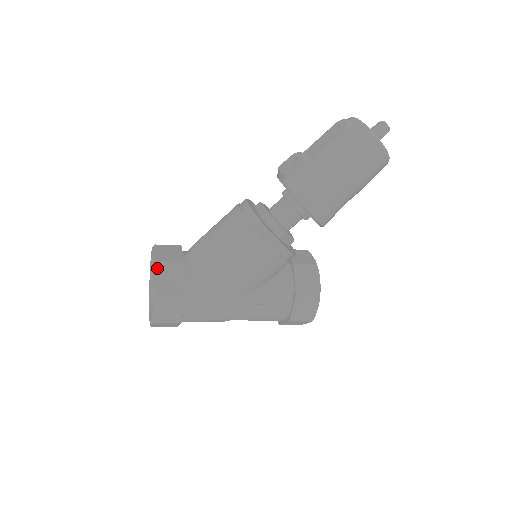
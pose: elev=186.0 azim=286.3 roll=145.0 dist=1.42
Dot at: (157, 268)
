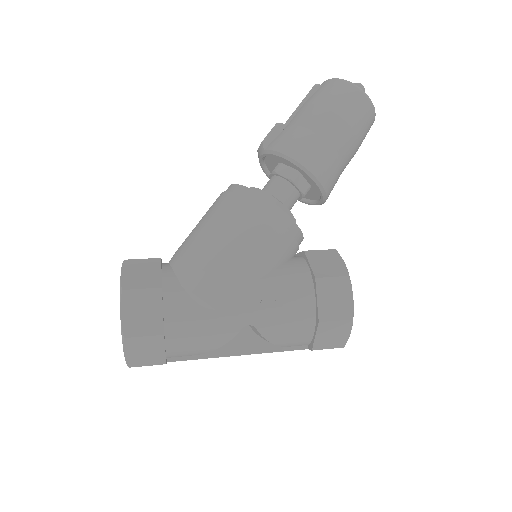
Dot at: (125, 266)
